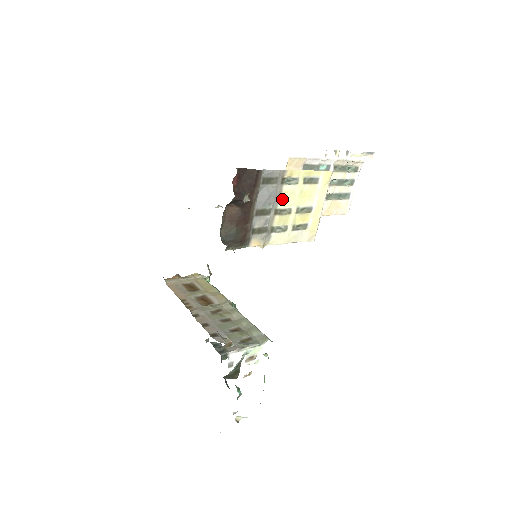
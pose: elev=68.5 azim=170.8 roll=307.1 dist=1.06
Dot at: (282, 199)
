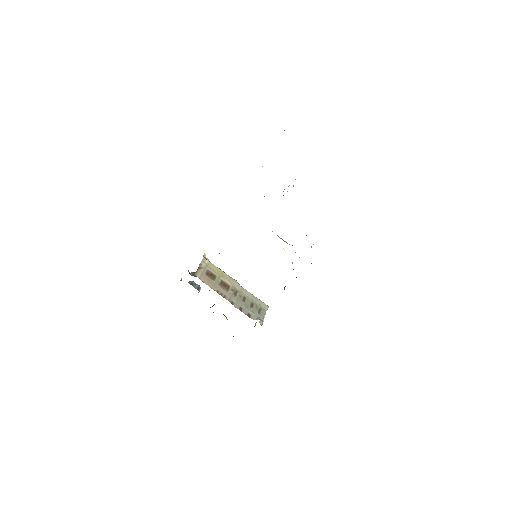
Dot at: occluded
